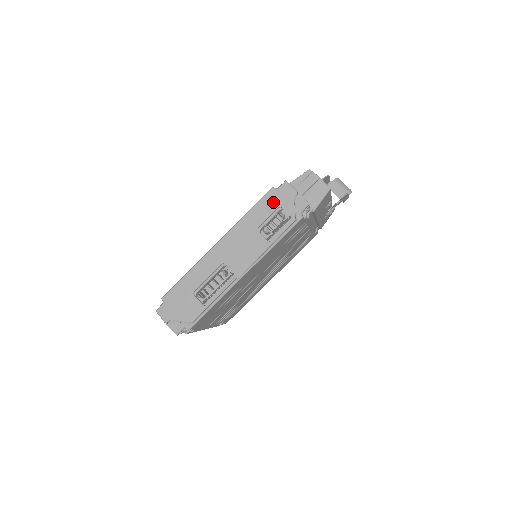
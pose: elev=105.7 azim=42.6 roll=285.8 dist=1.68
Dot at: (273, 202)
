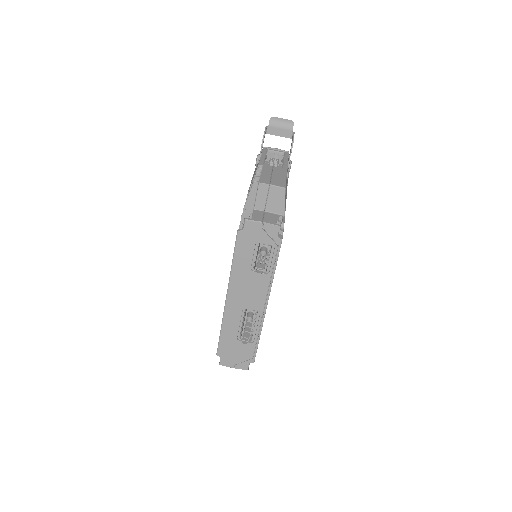
Dot at: (248, 243)
